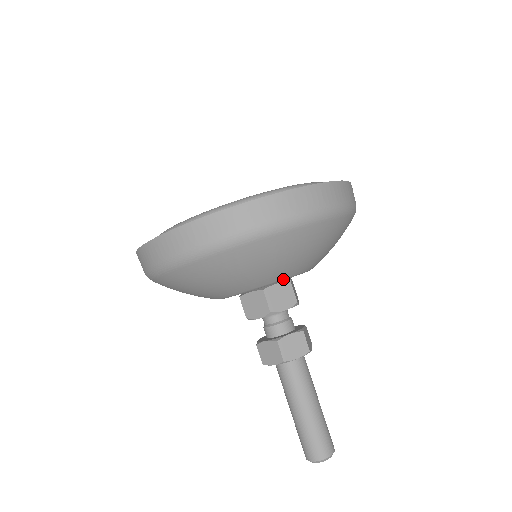
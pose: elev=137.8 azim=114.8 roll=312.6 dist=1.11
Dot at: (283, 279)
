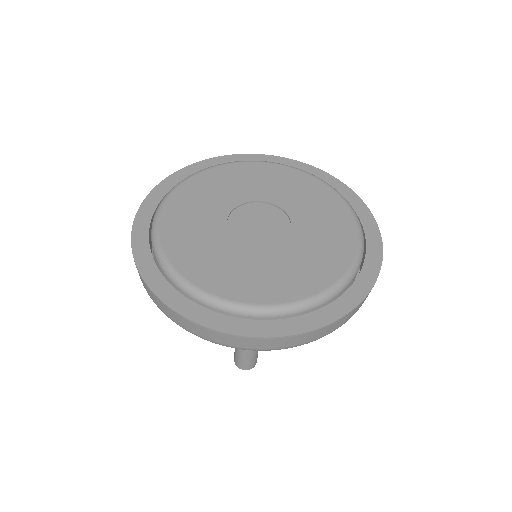
Dot at: occluded
